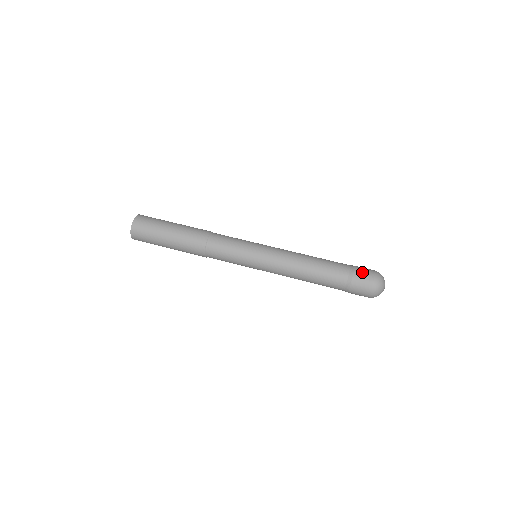
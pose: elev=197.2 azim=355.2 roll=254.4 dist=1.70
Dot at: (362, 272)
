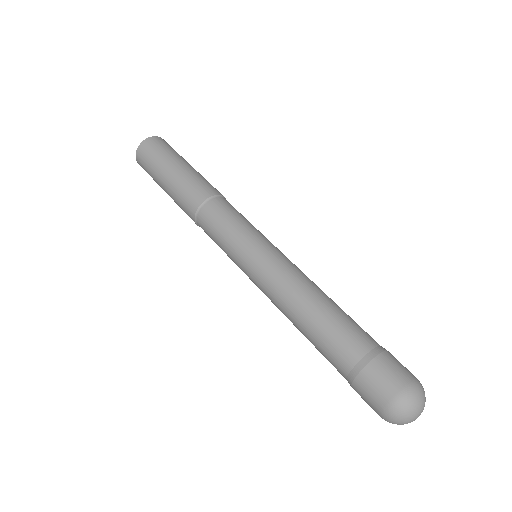
Dot at: (396, 361)
